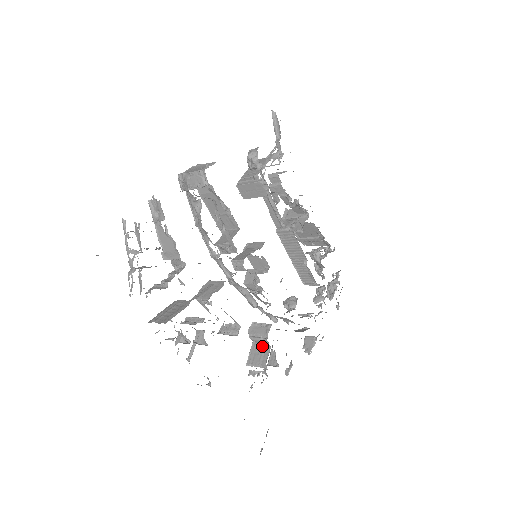
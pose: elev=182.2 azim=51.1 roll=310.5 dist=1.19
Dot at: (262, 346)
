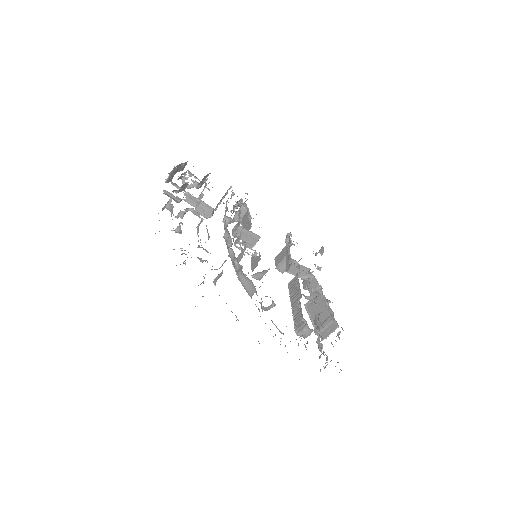
Dot at: (217, 279)
